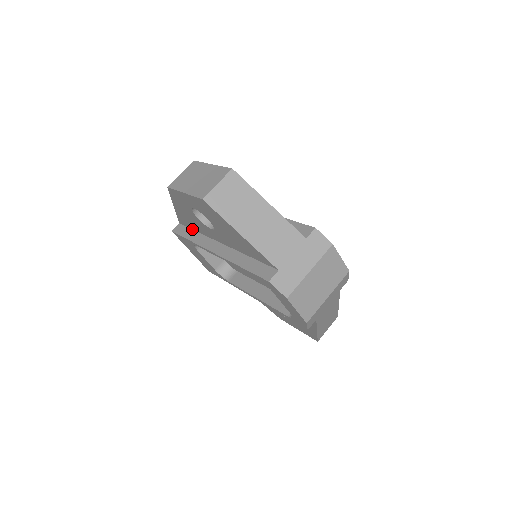
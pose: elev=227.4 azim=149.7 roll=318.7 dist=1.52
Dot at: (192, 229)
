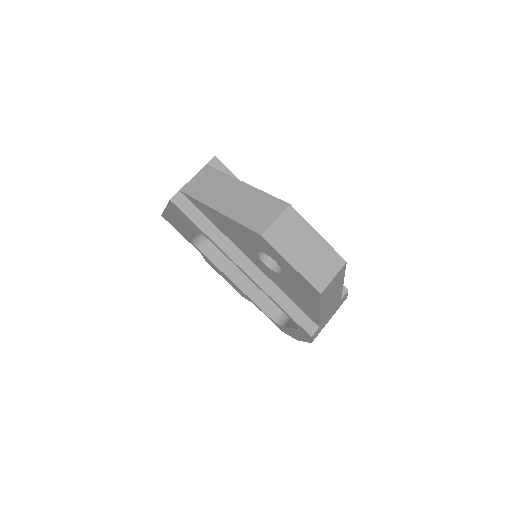
Dot at: (205, 215)
